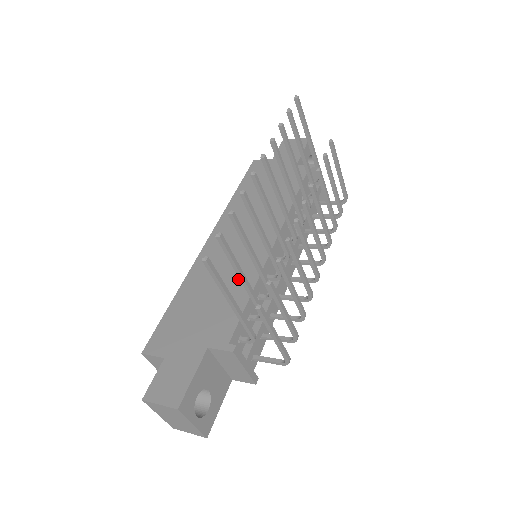
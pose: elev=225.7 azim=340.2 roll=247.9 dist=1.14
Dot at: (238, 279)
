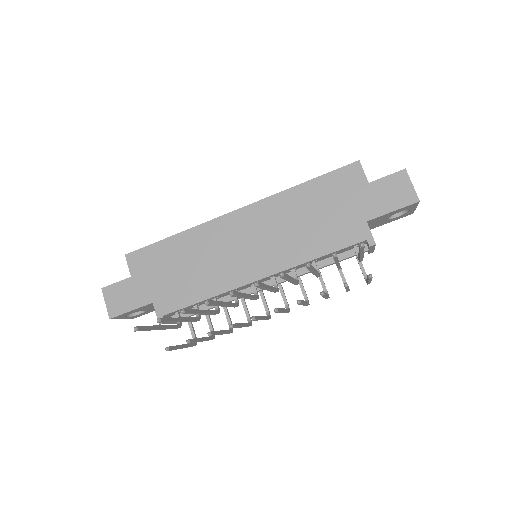
Dot at: (212, 277)
